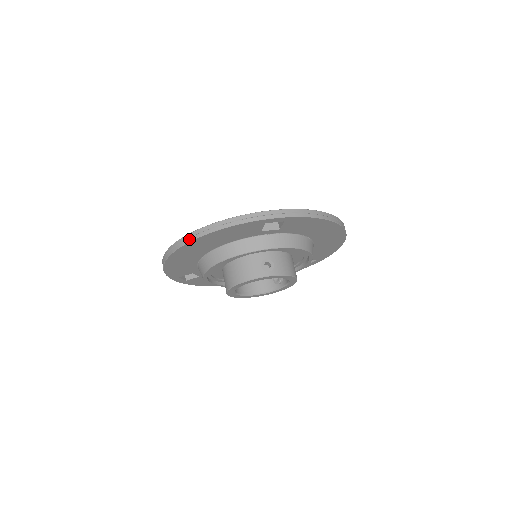
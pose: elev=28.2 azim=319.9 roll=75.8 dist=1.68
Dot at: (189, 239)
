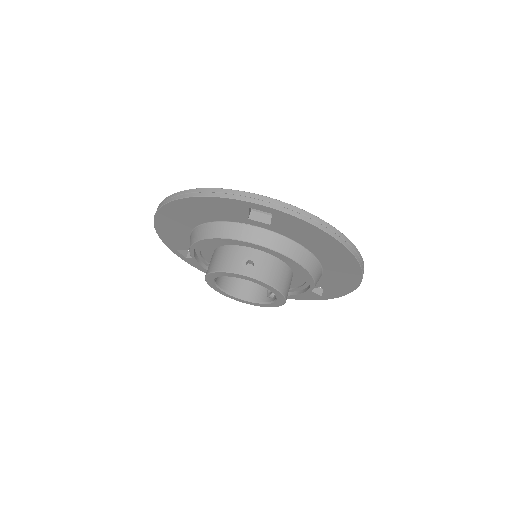
Dot at: (171, 199)
